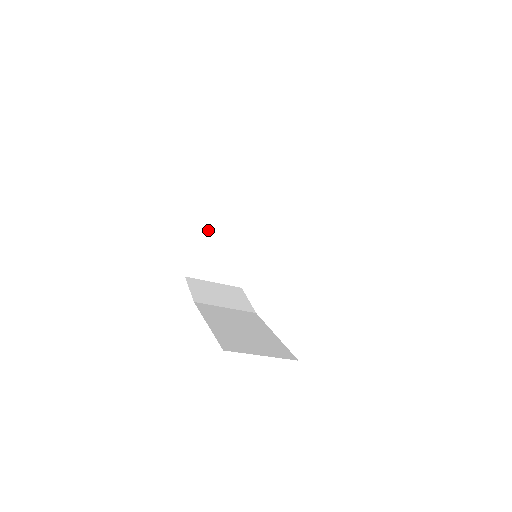
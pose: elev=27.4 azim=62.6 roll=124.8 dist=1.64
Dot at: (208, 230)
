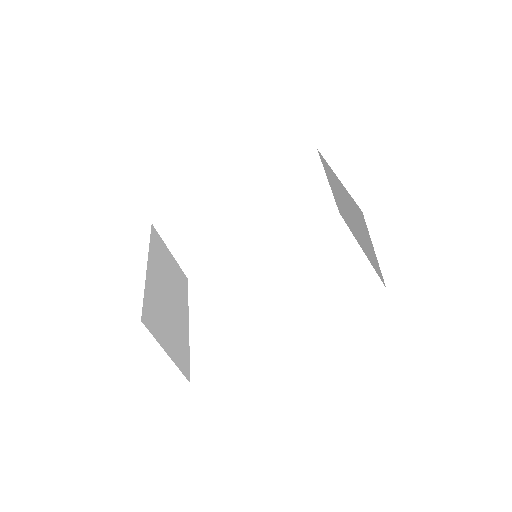
Dot at: (151, 278)
